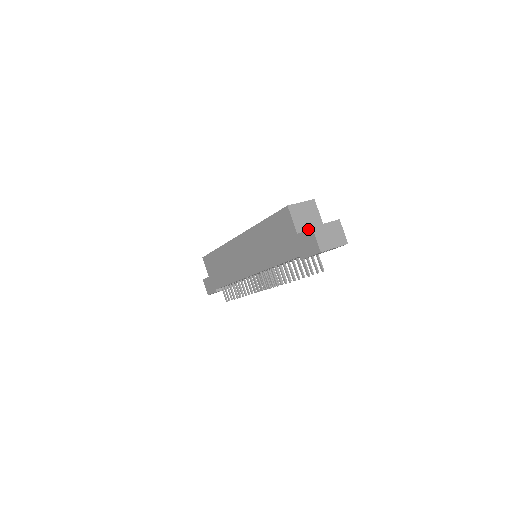
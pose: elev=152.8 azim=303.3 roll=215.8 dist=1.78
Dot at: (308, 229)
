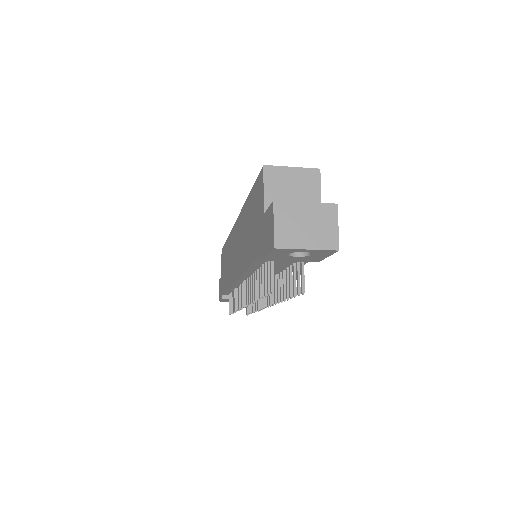
Dot at: (270, 204)
